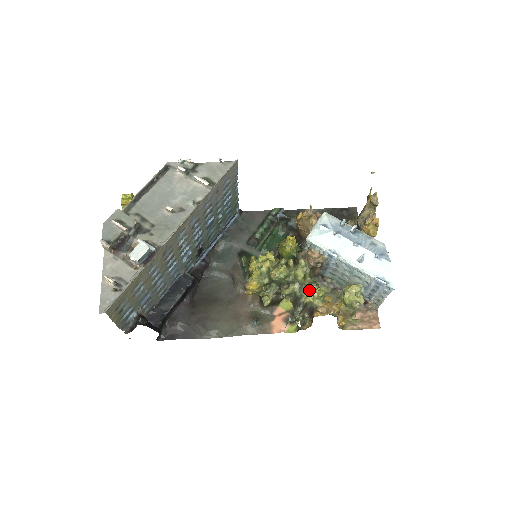
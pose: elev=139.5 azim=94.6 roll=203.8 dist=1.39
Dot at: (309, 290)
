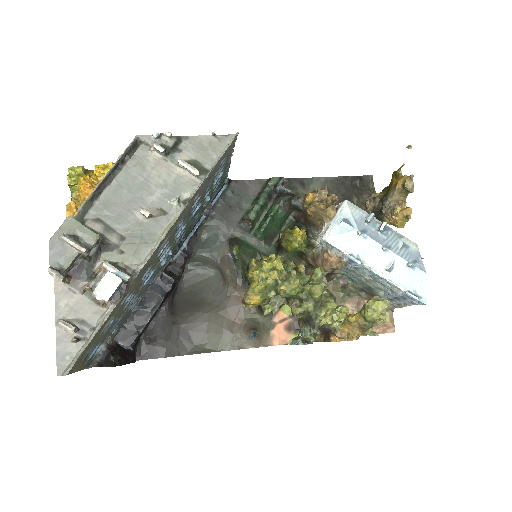
Dot at: (326, 308)
